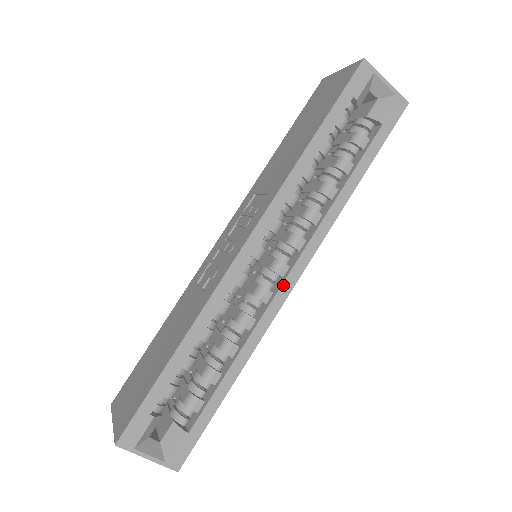
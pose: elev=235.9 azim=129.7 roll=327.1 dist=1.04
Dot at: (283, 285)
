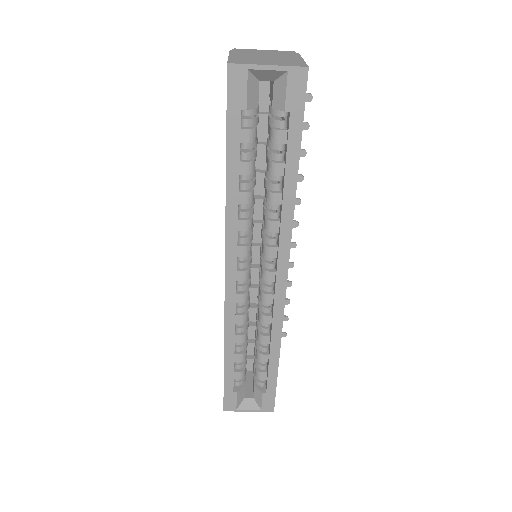
Dot at: (276, 290)
